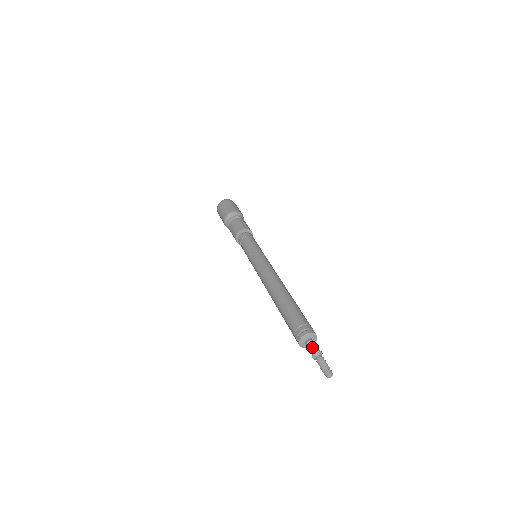
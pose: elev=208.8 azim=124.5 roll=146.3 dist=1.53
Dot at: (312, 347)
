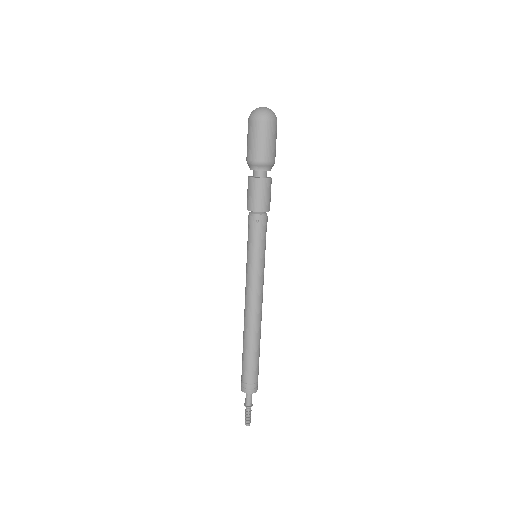
Dot at: (251, 401)
